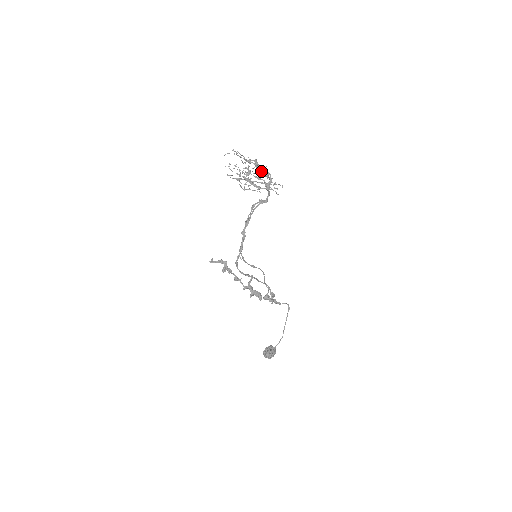
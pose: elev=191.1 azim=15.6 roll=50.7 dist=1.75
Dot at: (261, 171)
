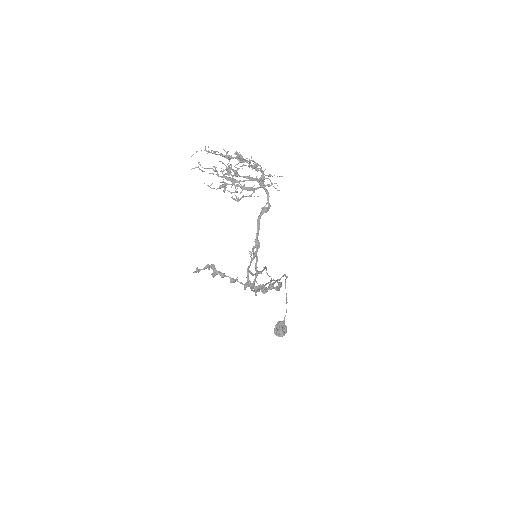
Dot at: occluded
